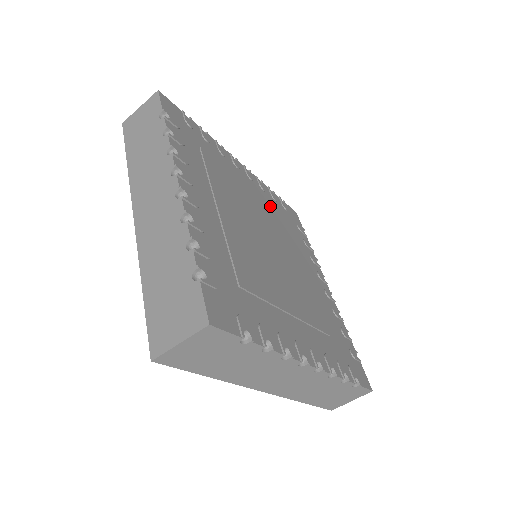
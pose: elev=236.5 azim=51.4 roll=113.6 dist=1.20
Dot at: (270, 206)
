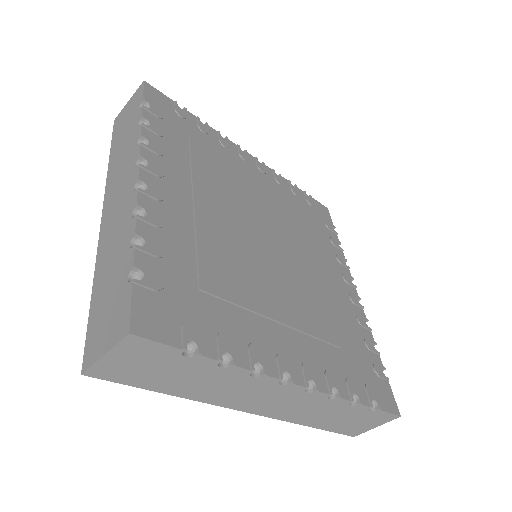
Dot at: (284, 201)
